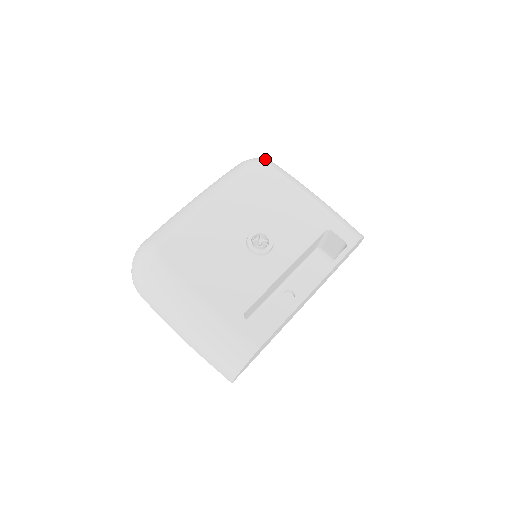
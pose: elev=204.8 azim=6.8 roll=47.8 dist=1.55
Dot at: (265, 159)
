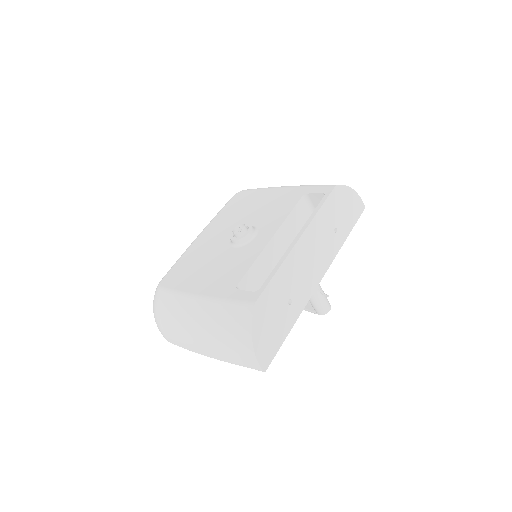
Dot at: occluded
